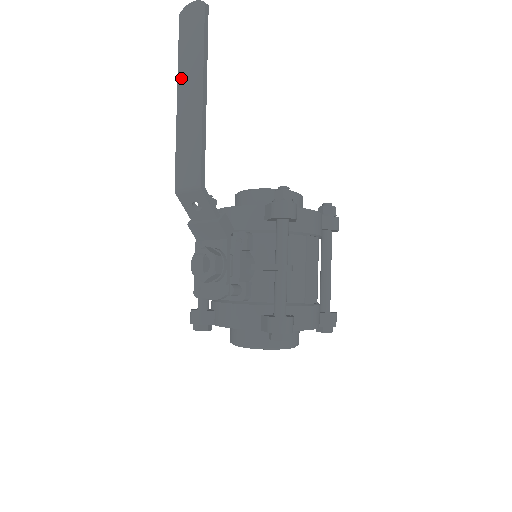
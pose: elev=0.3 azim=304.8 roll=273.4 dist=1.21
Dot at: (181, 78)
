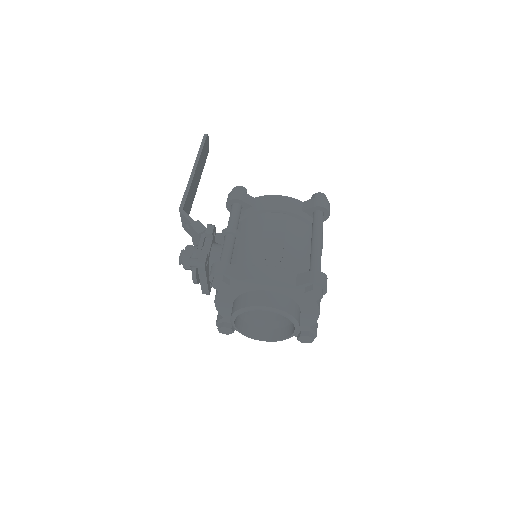
Dot at: occluded
